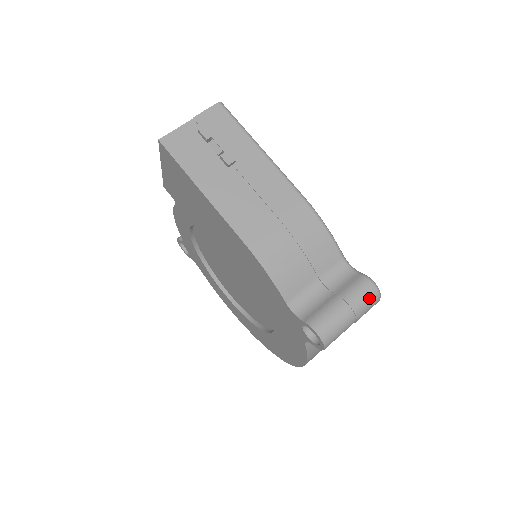
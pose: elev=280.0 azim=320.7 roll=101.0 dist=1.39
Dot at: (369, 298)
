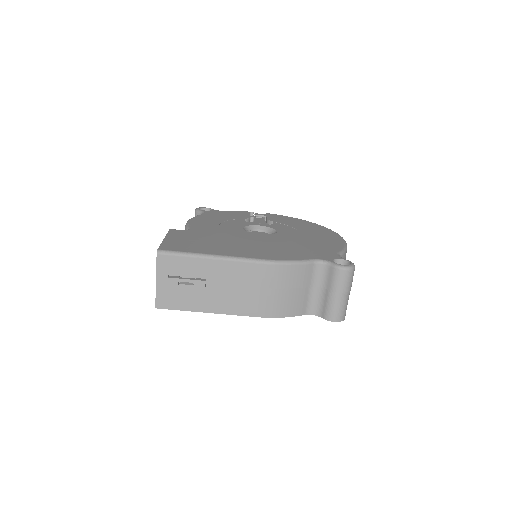
Dot at: (348, 278)
